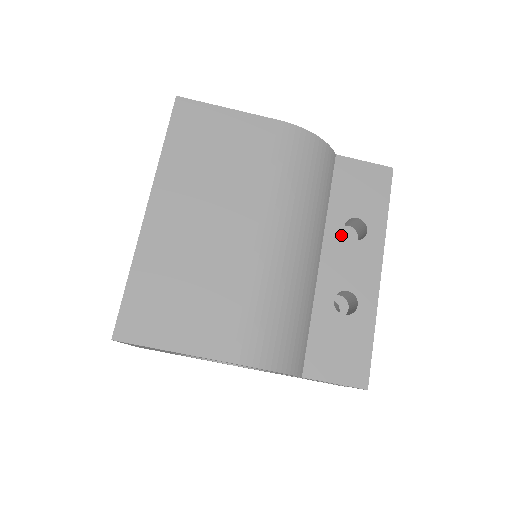
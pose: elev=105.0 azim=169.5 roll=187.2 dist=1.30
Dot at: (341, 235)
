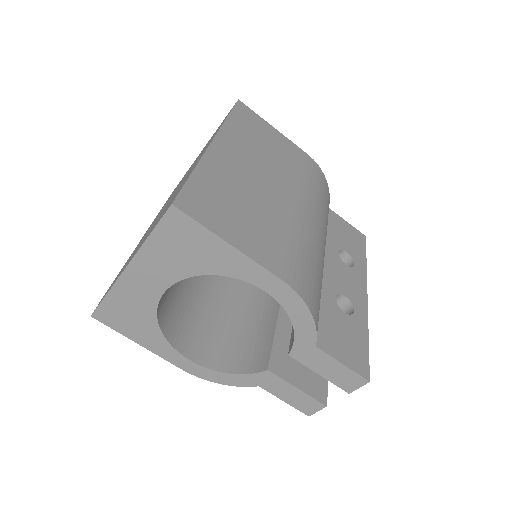
Dot at: (337, 257)
